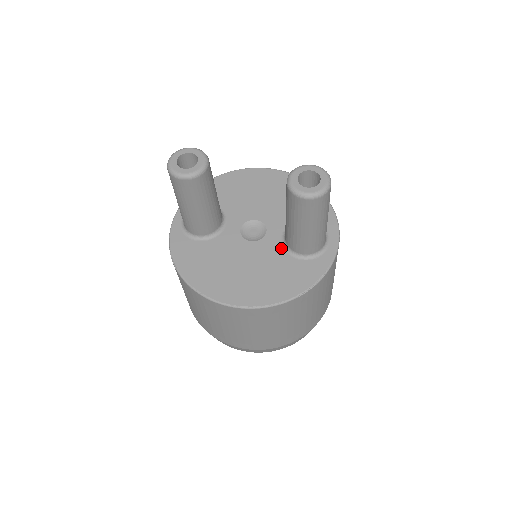
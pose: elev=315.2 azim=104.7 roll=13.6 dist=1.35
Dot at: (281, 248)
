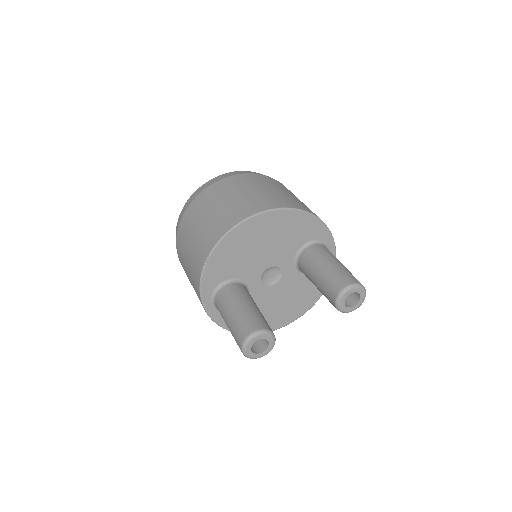
Dot at: (298, 274)
